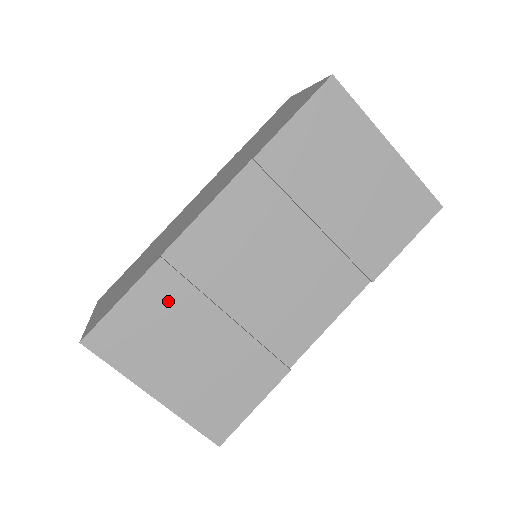
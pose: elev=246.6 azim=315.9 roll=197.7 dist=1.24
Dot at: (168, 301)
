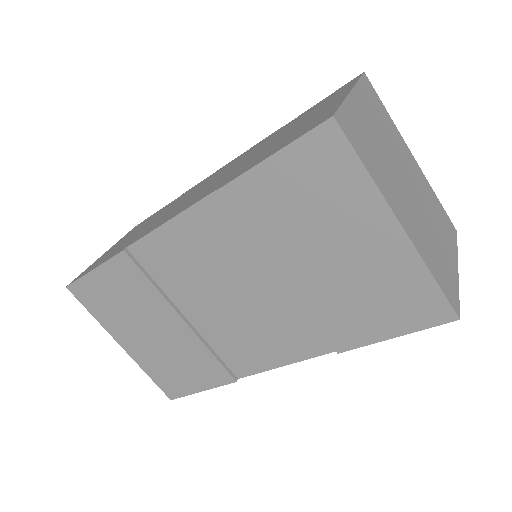
Dot at: (131, 286)
